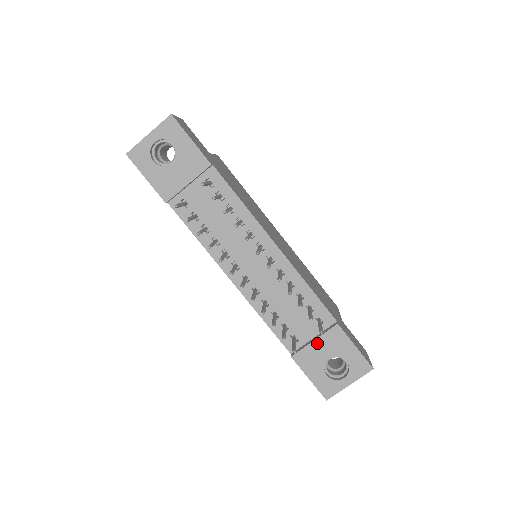
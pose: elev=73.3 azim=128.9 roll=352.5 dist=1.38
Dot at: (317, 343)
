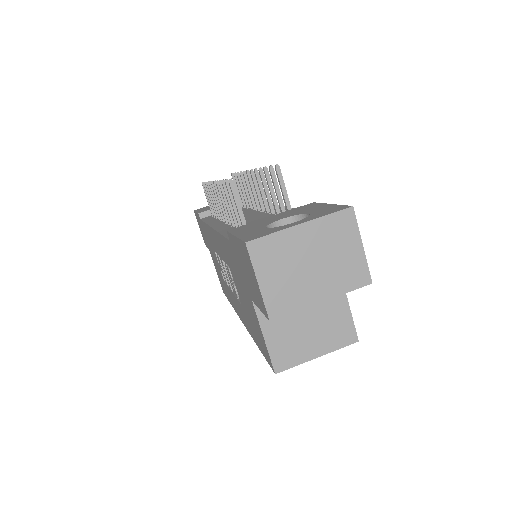
Dot at: (273, 216)
